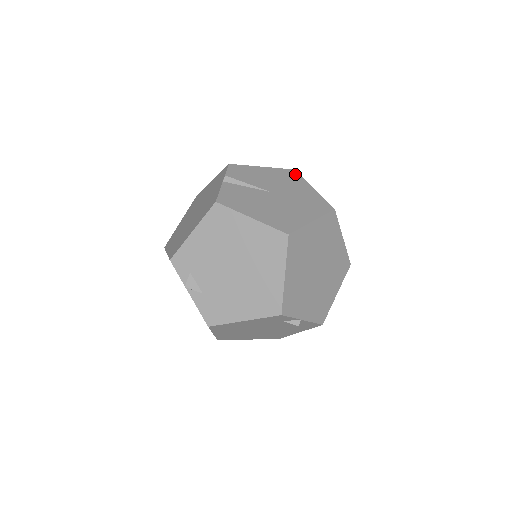
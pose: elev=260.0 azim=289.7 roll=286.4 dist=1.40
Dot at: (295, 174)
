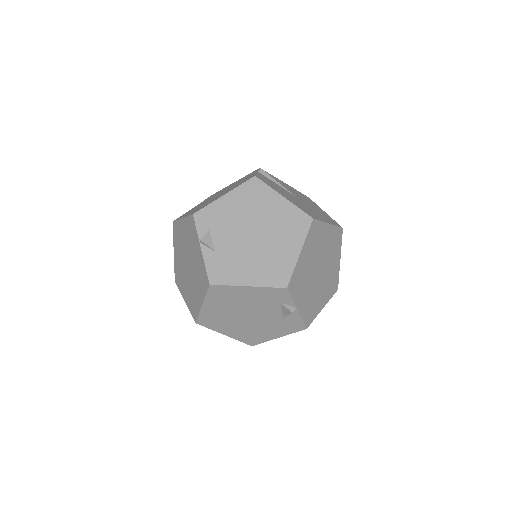
Dot at: (309, 199)
